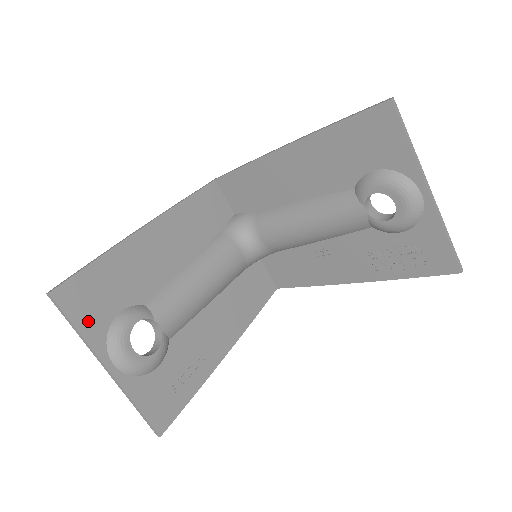
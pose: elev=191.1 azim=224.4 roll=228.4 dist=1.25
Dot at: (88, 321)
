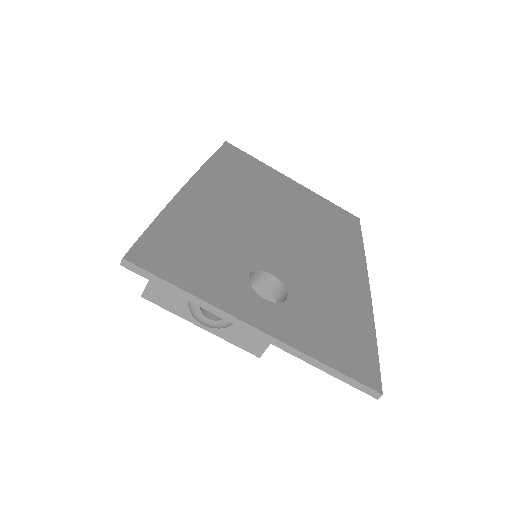
Dot at: (173, 305)
